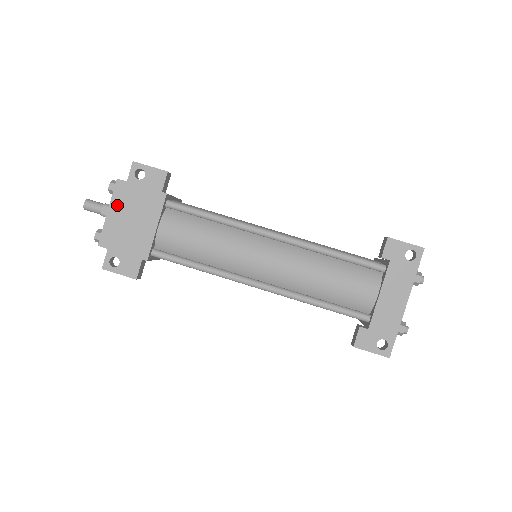
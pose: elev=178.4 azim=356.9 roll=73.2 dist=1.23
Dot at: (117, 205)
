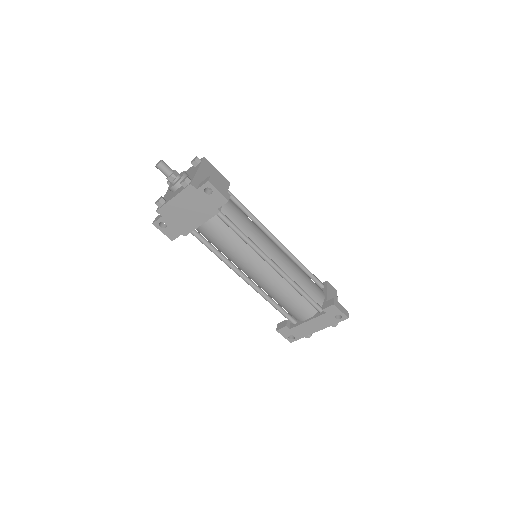
Dot at: (182, 198)
